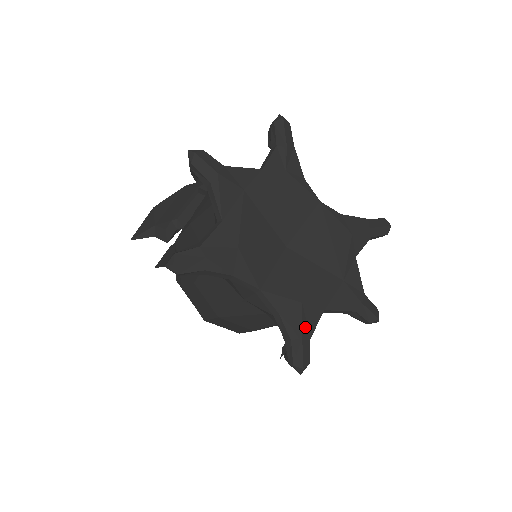
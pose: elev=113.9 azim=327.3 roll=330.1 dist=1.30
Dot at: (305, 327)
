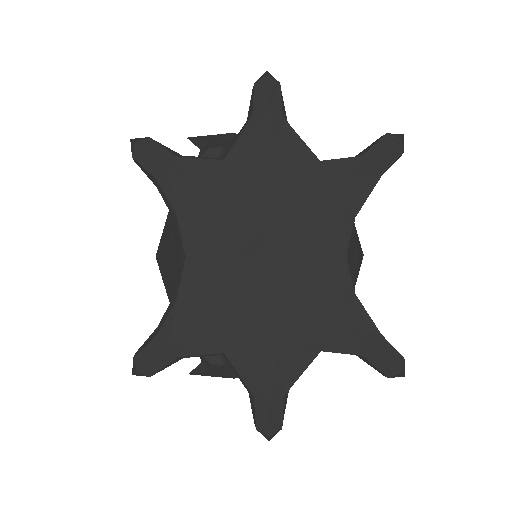
Dot at: (185, 340)
